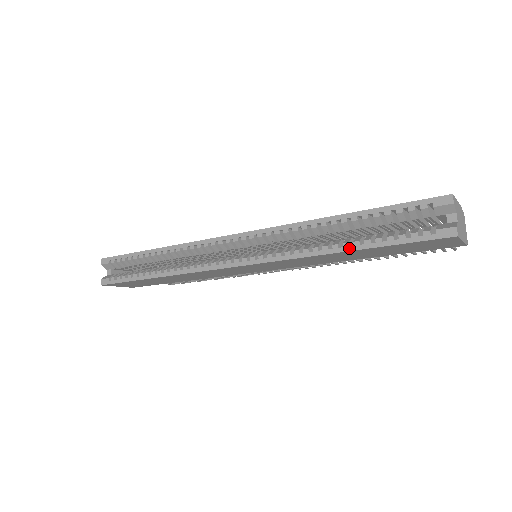
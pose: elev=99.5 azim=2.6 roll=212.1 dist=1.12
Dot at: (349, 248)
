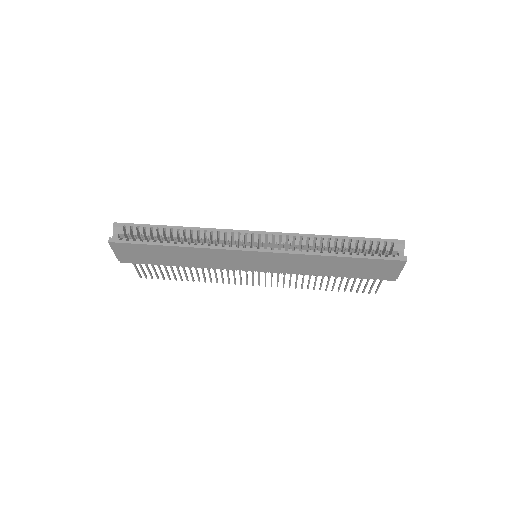
Dot at: (342, 255)
